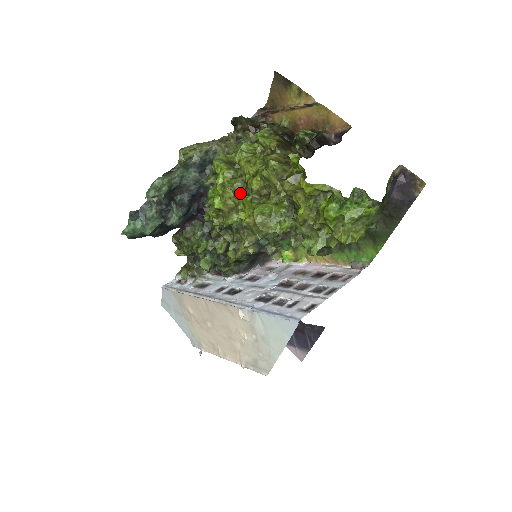
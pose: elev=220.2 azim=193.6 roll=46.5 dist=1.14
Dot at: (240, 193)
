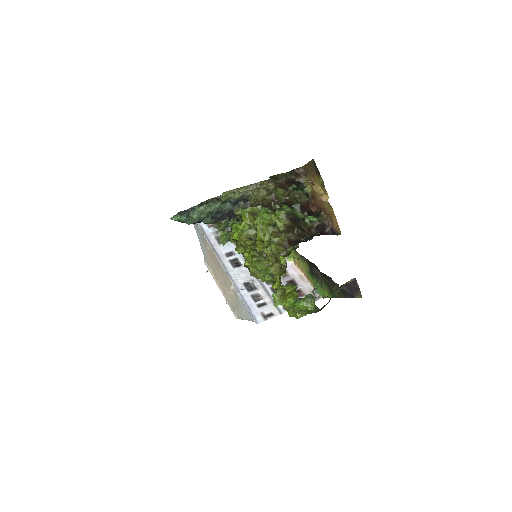
Dot at: (248, 247)
